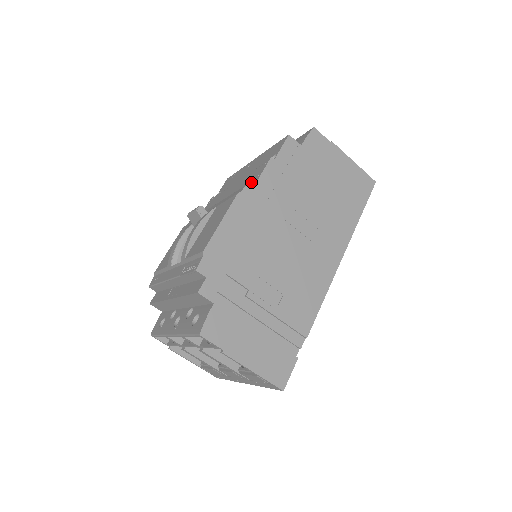
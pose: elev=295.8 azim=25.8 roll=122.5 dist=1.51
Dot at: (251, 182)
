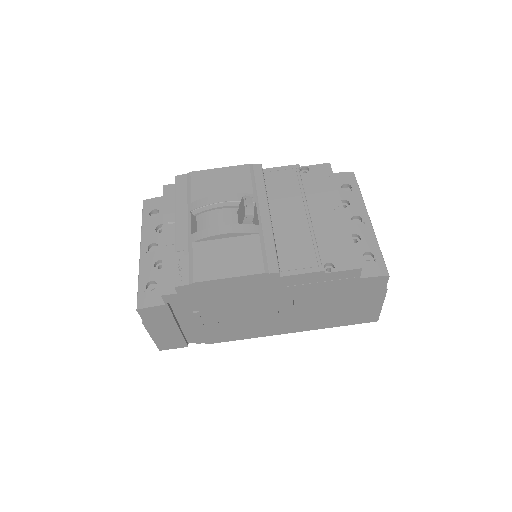
Dot at: (293, 261)
